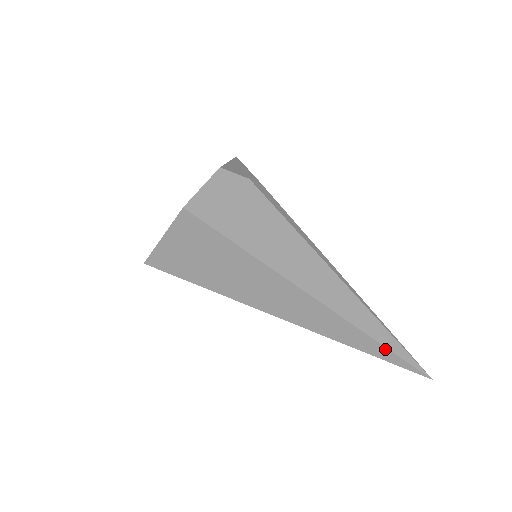
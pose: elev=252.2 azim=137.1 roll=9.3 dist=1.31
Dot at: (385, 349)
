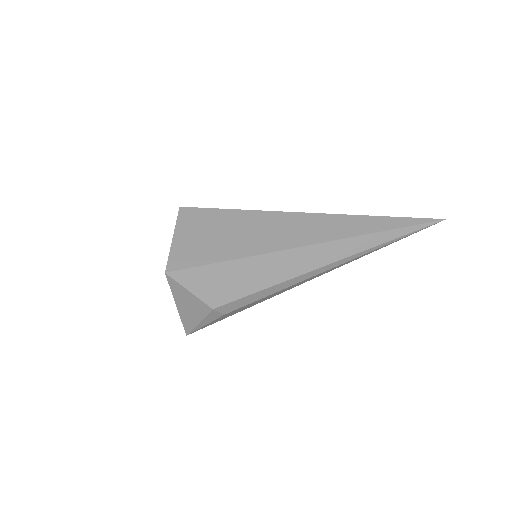
Dot at: (392, 218)
